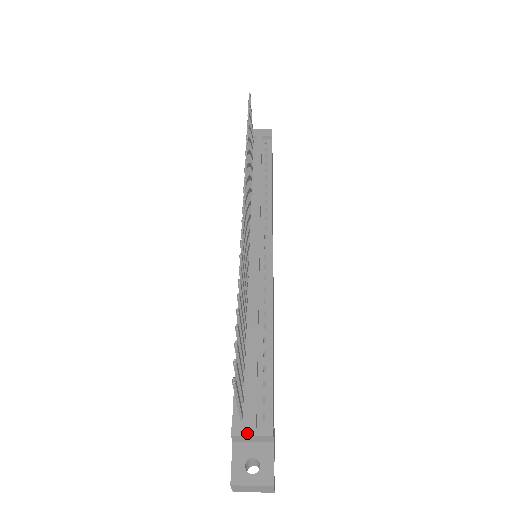
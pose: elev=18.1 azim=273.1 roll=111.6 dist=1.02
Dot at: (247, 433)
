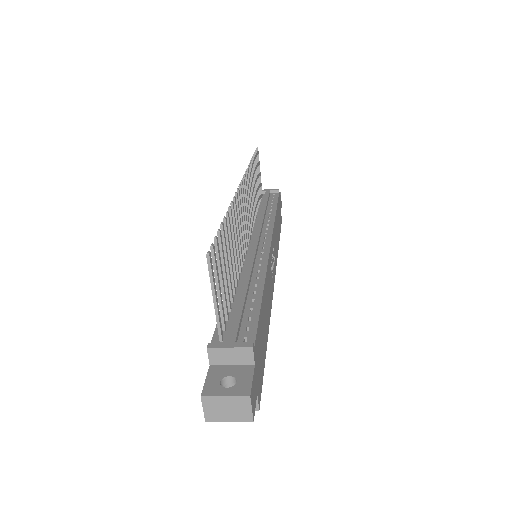
Dot at: (224, 346)
